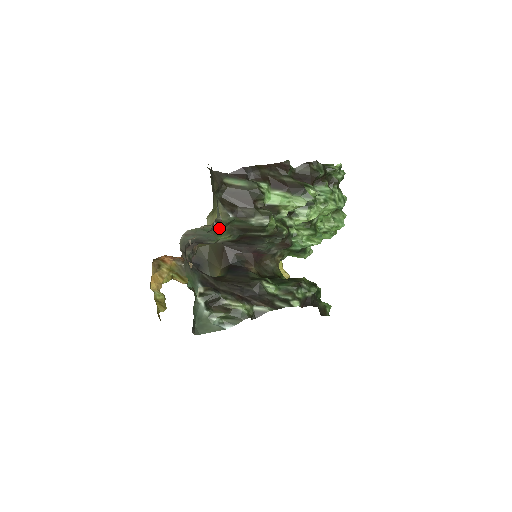
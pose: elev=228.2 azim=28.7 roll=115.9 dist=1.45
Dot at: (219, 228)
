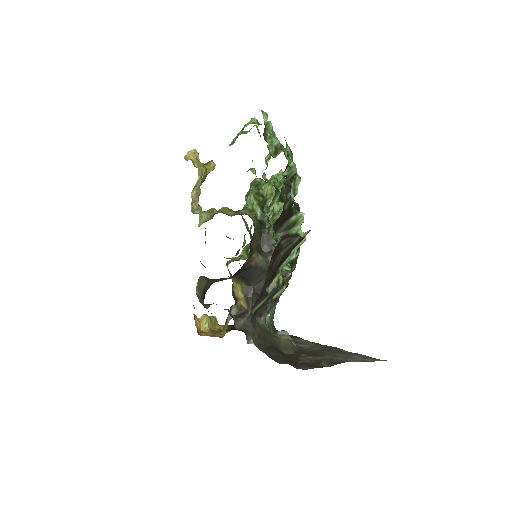
Dot at: occluded
